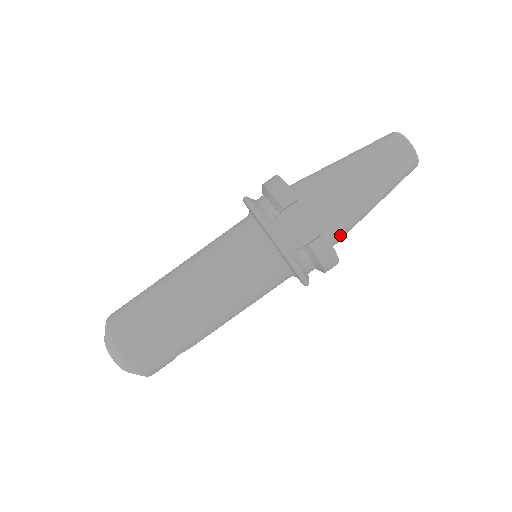
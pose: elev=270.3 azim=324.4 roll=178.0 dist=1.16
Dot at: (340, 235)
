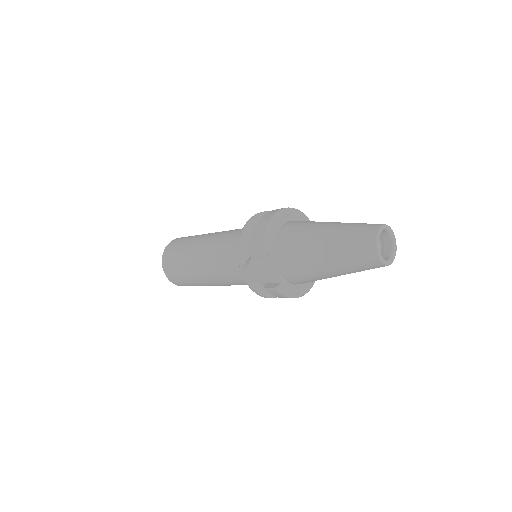
Dot at: (305, 282)
